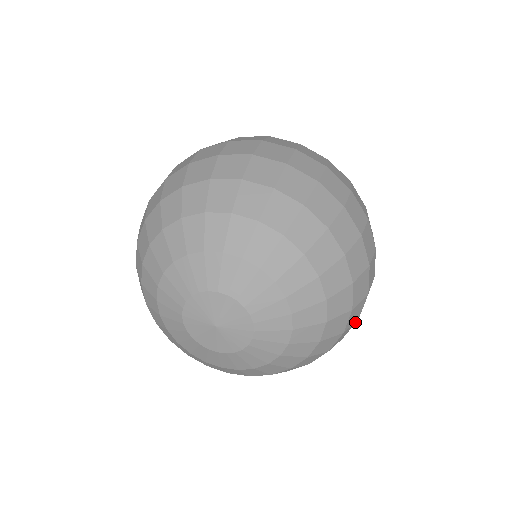
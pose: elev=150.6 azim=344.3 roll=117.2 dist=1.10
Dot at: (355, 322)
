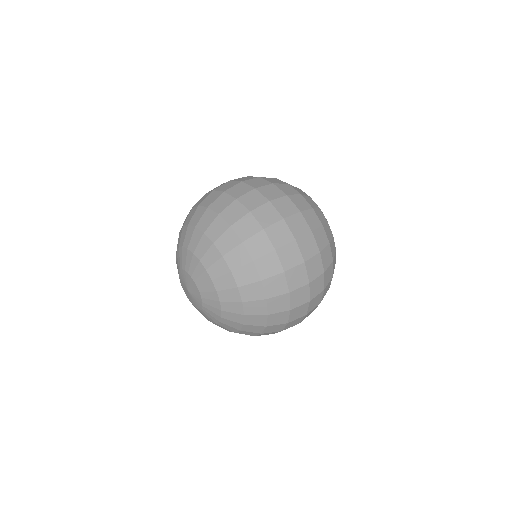
Dot at: (279, 331)
